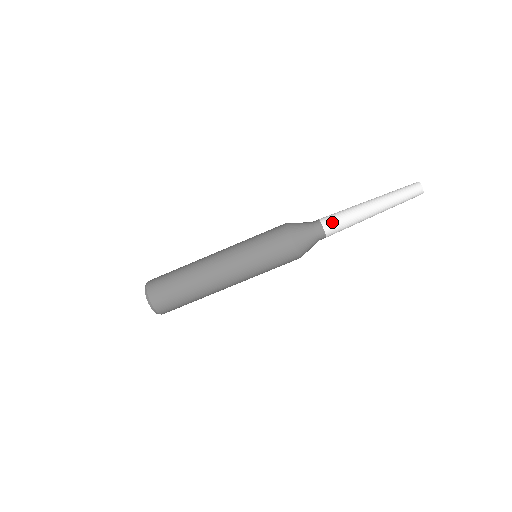
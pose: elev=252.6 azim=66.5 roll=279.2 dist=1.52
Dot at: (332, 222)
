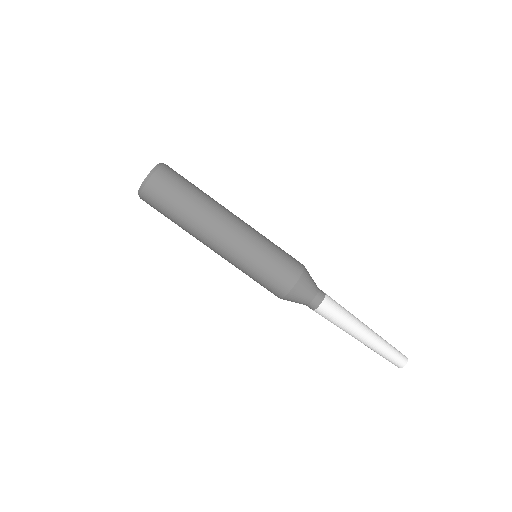
Dot at: (334, 303)
